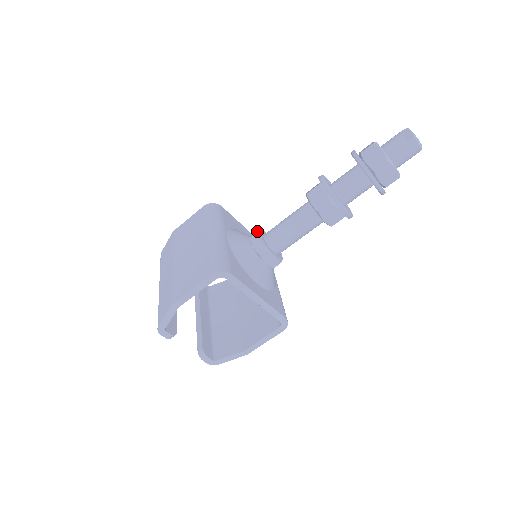
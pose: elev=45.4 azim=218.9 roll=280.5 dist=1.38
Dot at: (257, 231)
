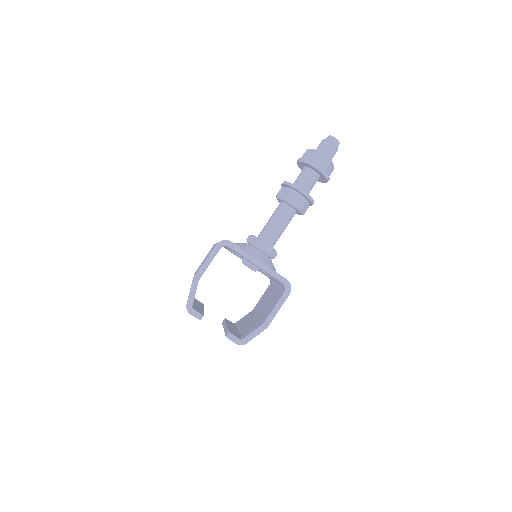
Dot at: occluded
